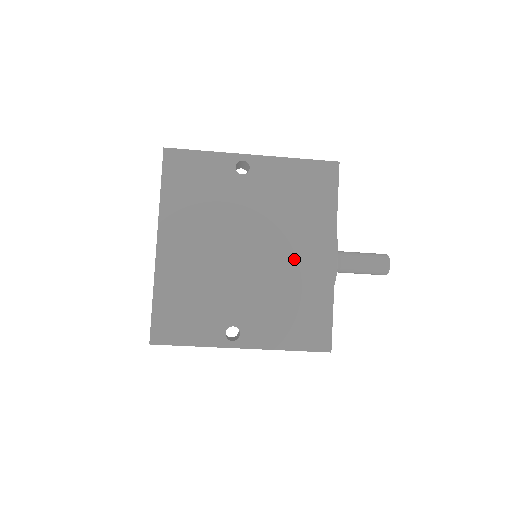
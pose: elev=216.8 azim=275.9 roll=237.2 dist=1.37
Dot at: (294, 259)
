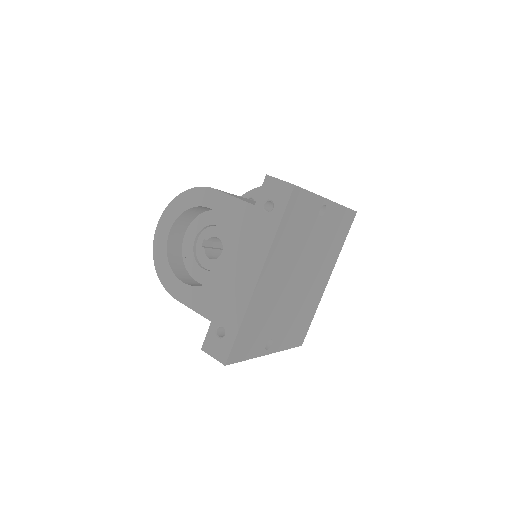
Dot at: (314, 284)
